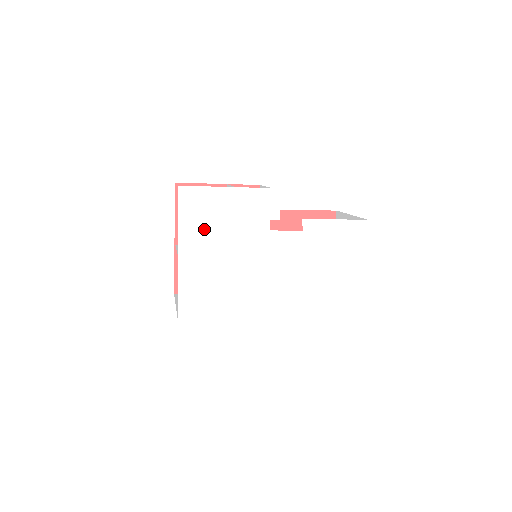
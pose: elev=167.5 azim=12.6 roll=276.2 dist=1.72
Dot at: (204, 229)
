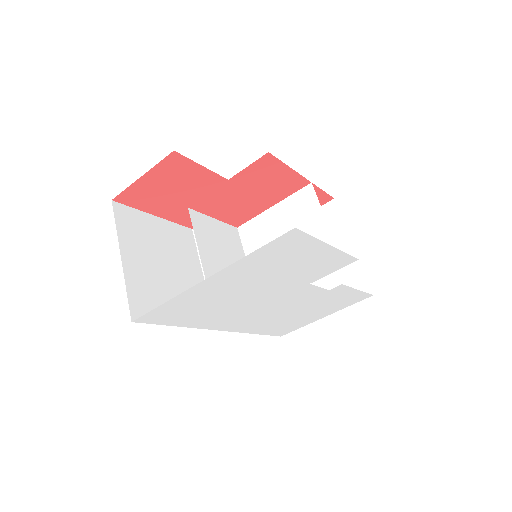
Dot at: (262, 268)
